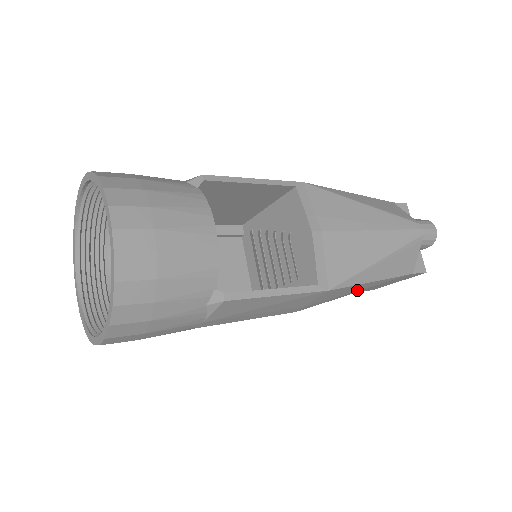
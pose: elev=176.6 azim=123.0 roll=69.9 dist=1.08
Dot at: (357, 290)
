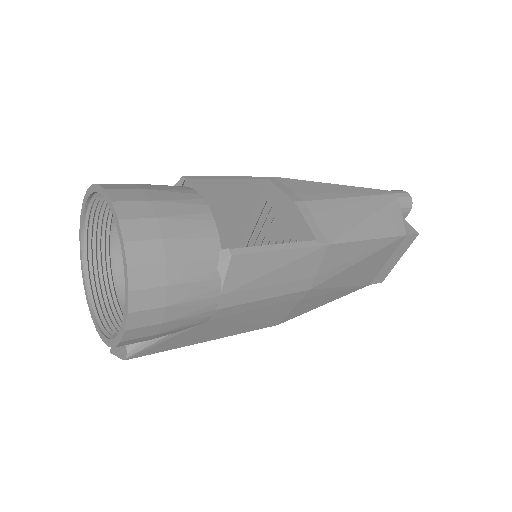
Dot at: (360, 256)
